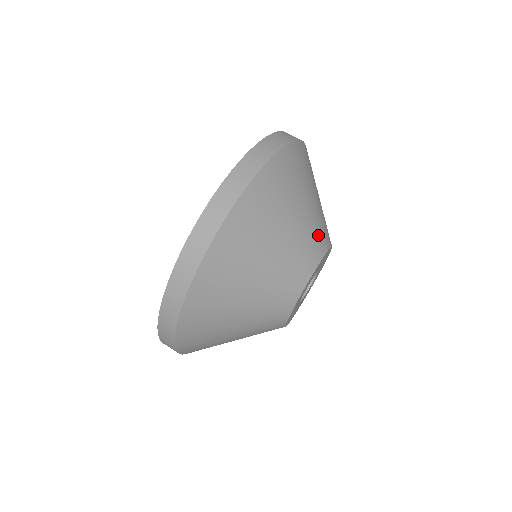
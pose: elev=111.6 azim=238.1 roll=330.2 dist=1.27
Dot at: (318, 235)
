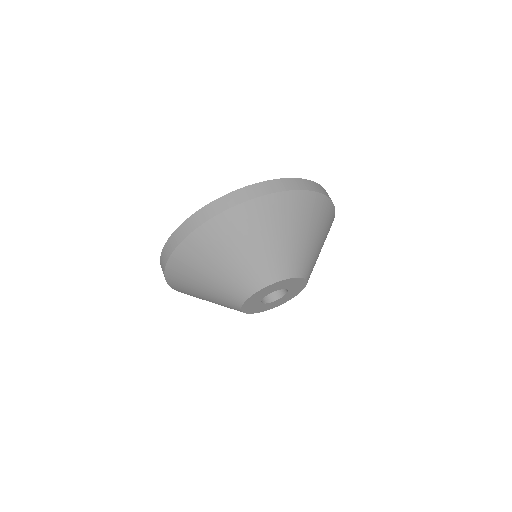
Dot at: (312, 270)
